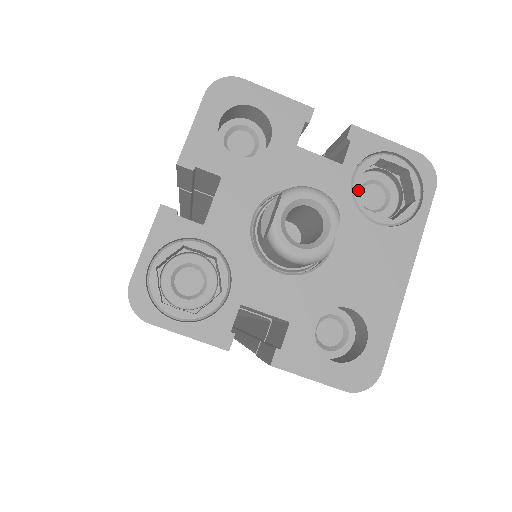
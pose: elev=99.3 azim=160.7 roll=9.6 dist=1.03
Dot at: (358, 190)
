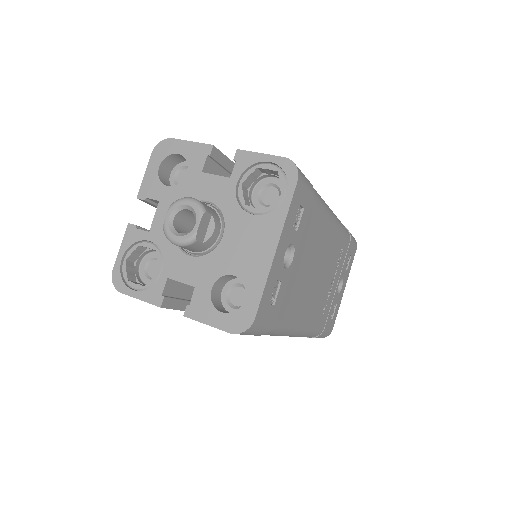
Dot at: (241, 193)
